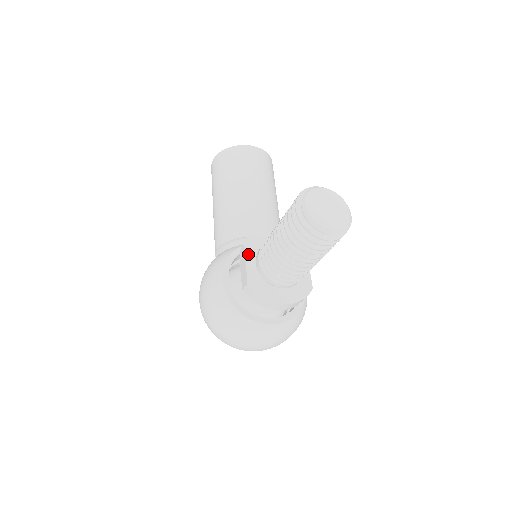
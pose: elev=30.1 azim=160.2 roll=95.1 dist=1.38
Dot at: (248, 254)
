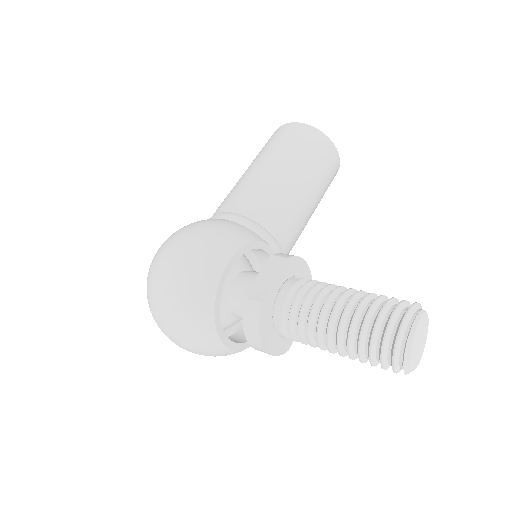
Dot at: (283, 272)
